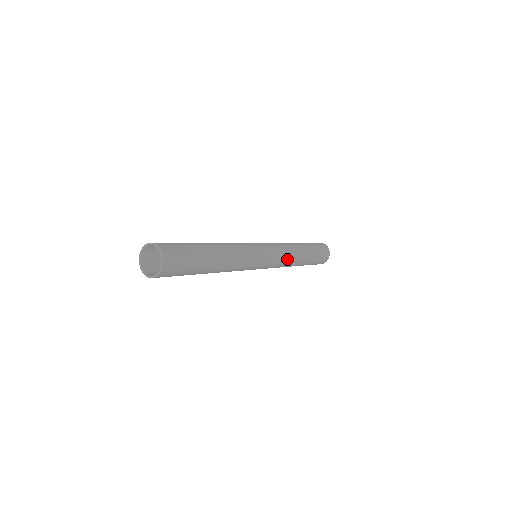
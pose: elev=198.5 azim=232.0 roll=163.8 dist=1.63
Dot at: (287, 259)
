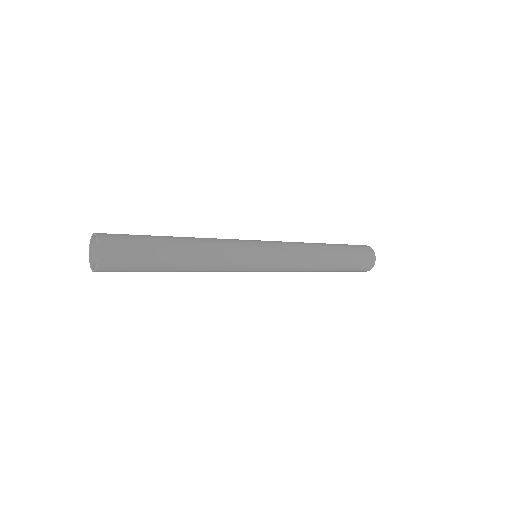
Dot at: (300, 262)
